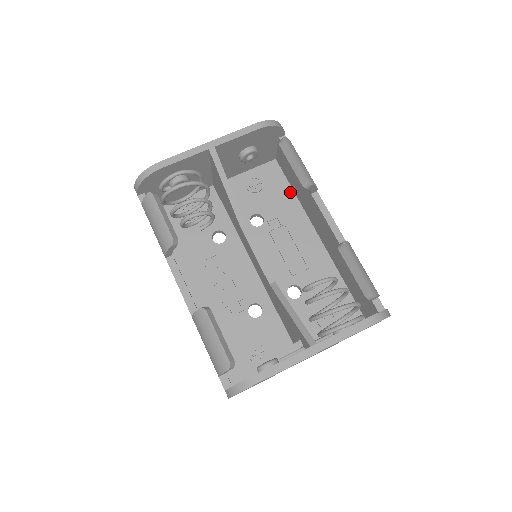
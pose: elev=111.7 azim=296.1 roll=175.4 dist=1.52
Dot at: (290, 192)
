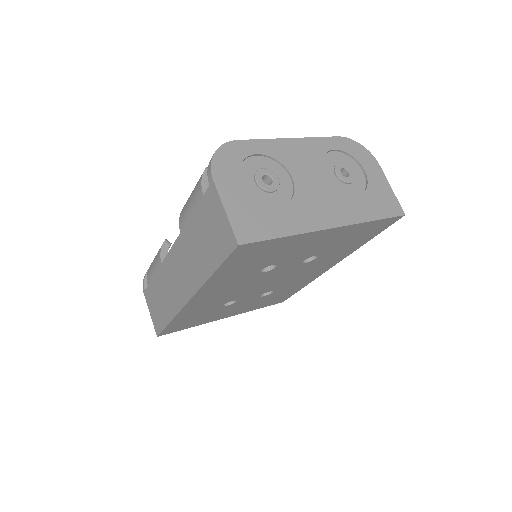
Dot at: occluded
